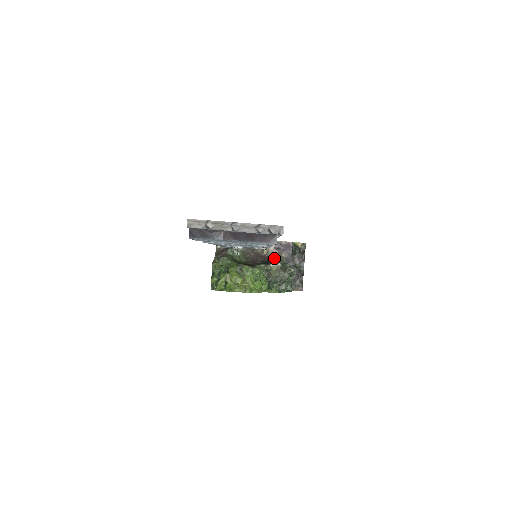
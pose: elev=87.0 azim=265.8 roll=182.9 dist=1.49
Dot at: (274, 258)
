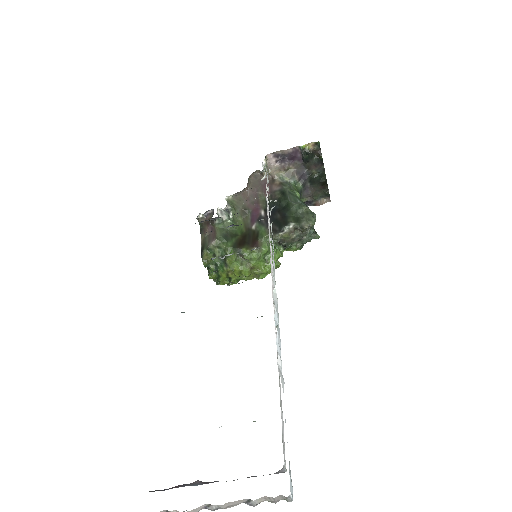
Dot at: (280, 180)
